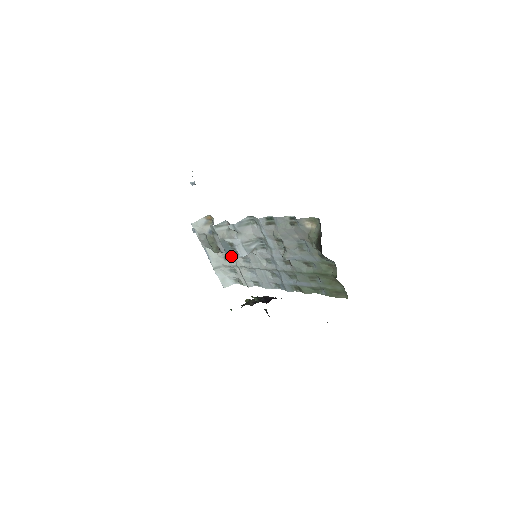
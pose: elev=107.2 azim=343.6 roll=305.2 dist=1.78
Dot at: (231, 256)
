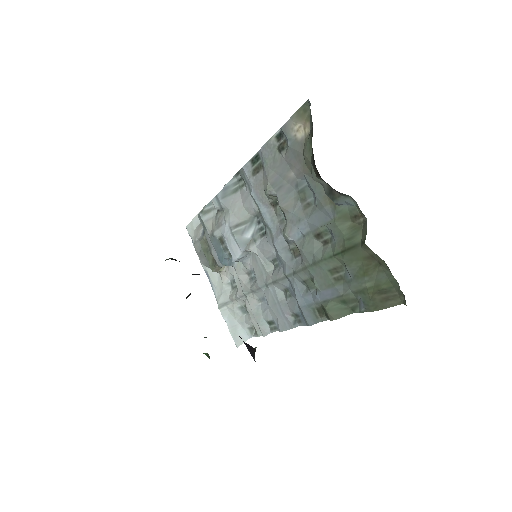
Dot at: (235, 275)
